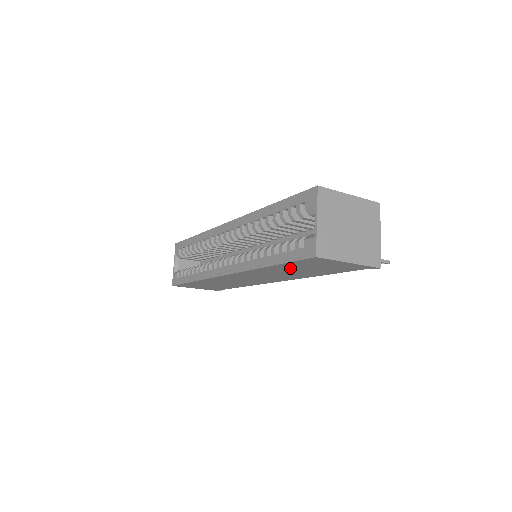
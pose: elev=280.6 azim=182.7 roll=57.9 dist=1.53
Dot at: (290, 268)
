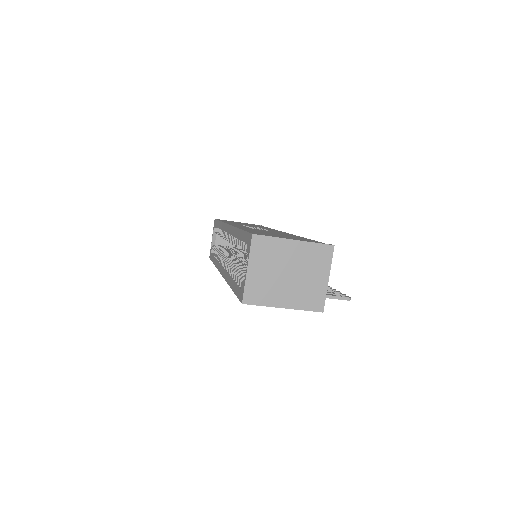
Dot at: occluded
